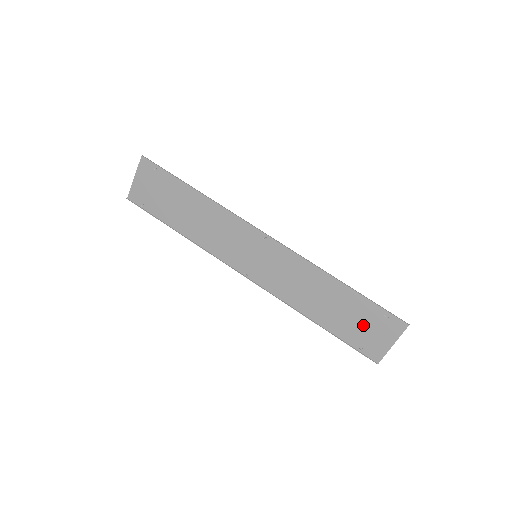
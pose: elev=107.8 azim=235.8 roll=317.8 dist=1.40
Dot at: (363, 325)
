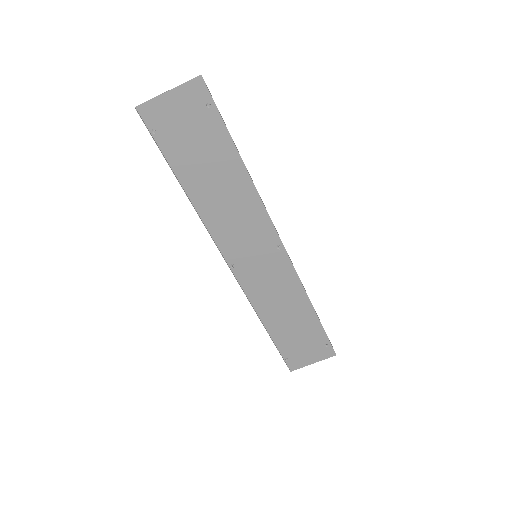
Dot at: (303, 344)
